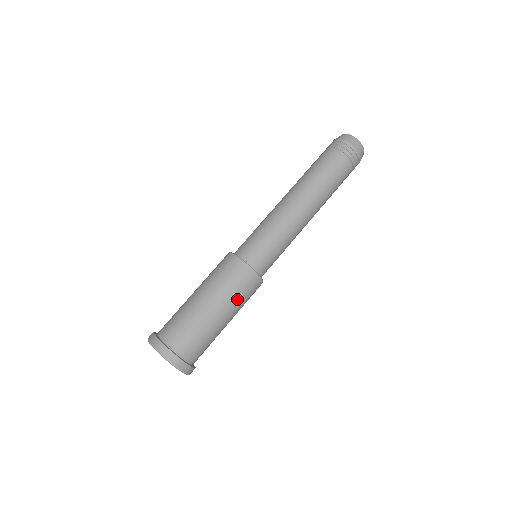
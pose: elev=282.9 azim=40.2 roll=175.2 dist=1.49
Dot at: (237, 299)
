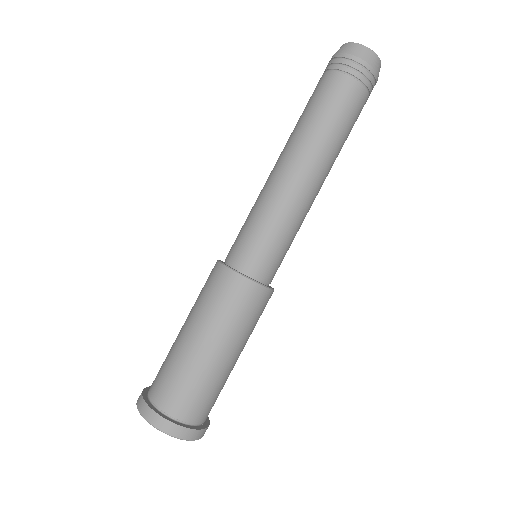
Dot at: (252, 329)
